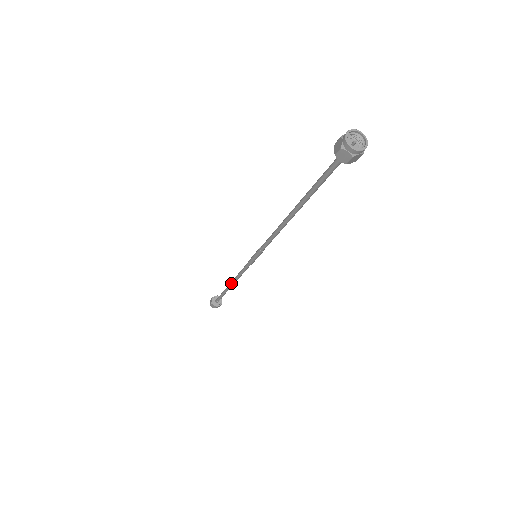
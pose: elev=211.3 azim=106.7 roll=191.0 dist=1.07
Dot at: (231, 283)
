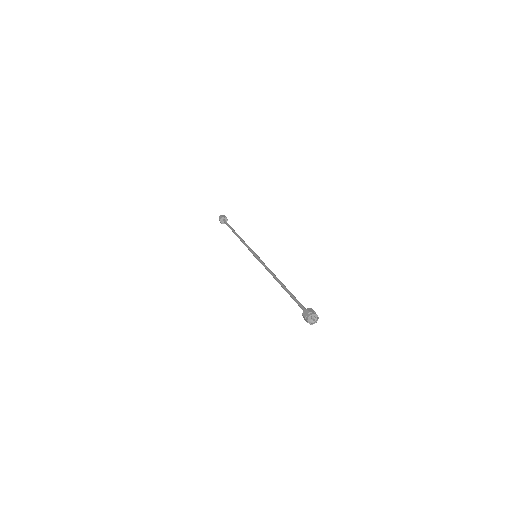
Dot at: (237, 236)
